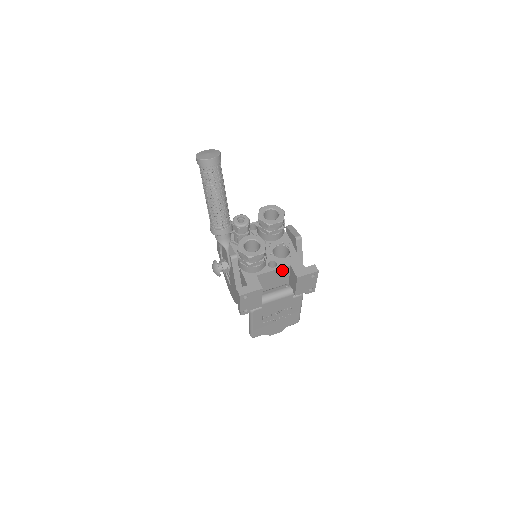
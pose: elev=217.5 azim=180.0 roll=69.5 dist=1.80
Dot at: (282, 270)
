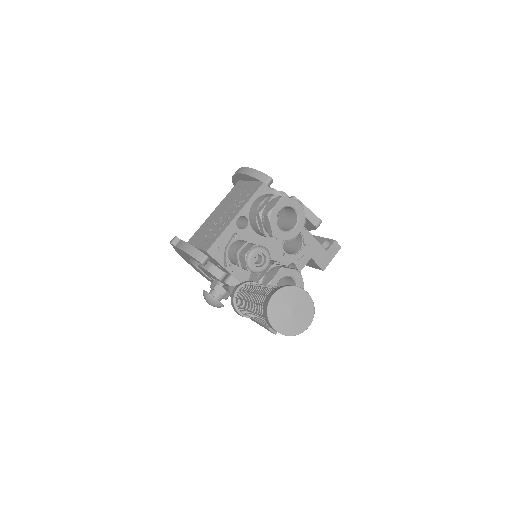
Dot at: occluded
